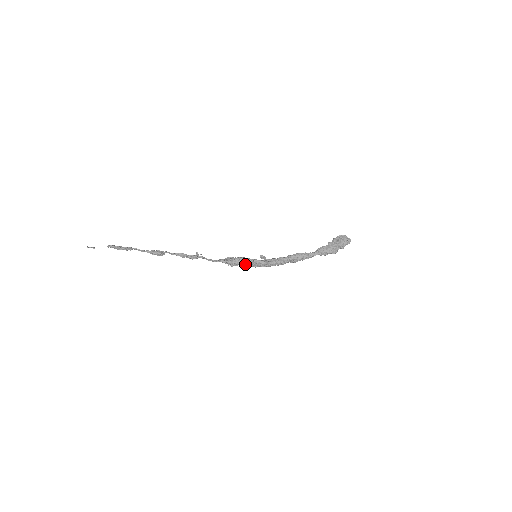
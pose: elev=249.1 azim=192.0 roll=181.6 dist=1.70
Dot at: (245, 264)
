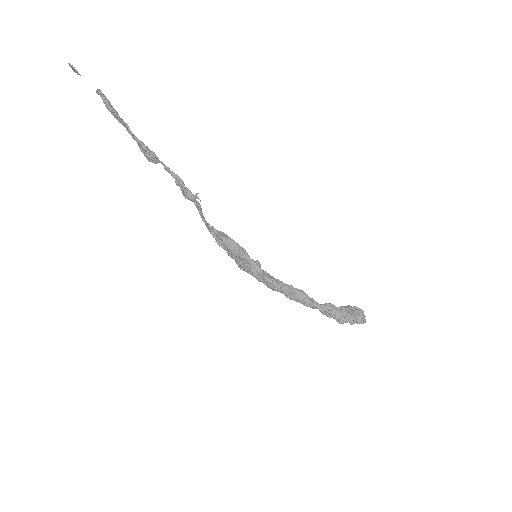
Dot at: (237, 255)
